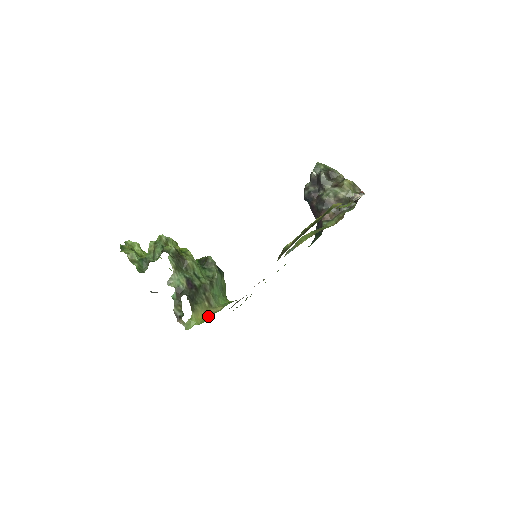
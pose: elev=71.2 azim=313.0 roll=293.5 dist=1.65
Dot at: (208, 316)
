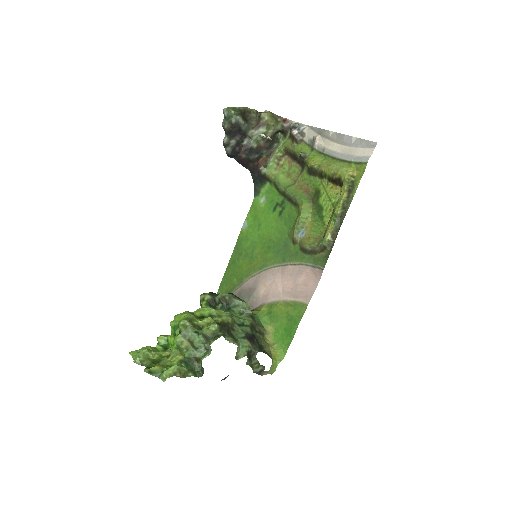
Dot at: (277, 346)
